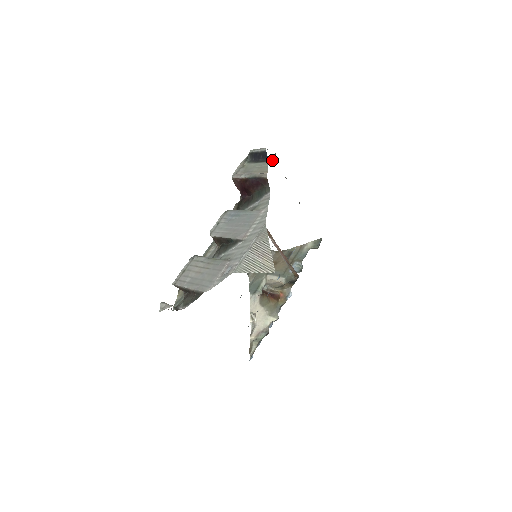
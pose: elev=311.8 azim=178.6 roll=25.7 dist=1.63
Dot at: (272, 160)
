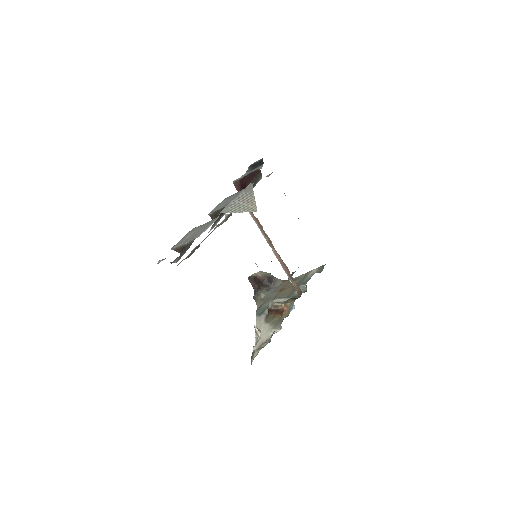
Dot at: (270, 174)
